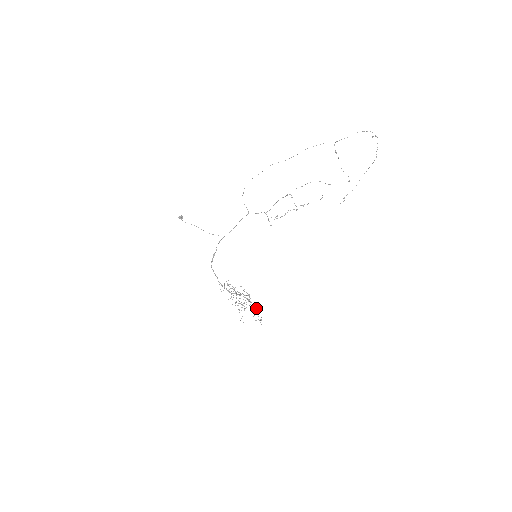
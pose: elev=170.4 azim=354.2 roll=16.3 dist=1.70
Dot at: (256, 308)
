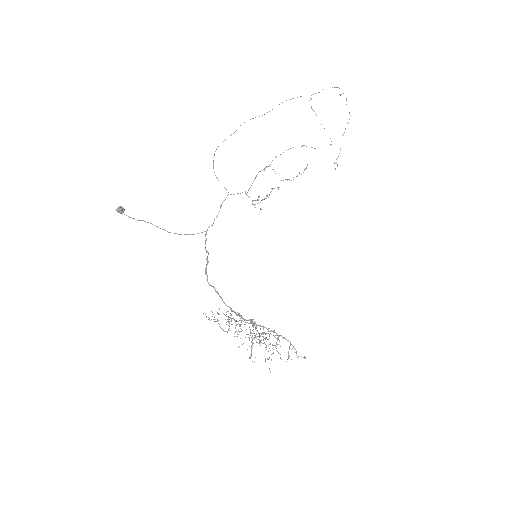
Dot at: occluded
